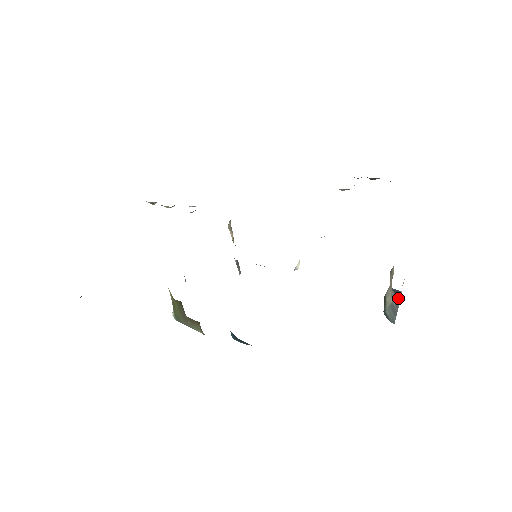
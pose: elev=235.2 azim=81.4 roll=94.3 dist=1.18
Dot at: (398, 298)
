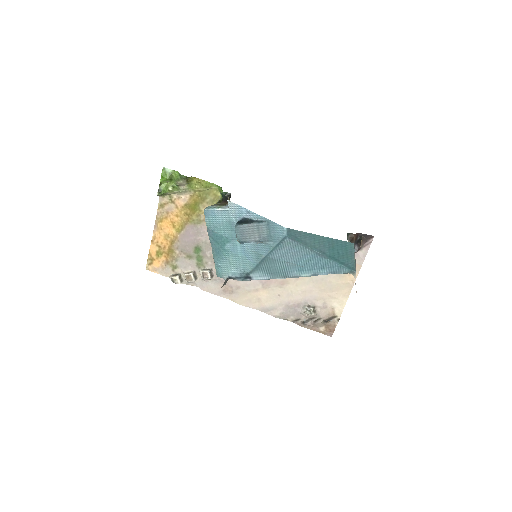
Dot at: (354, 267)
